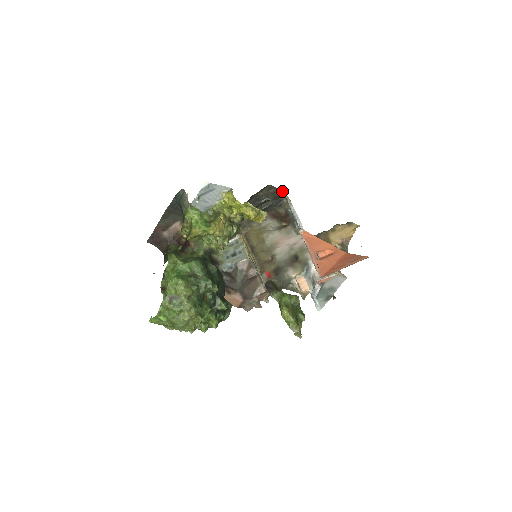
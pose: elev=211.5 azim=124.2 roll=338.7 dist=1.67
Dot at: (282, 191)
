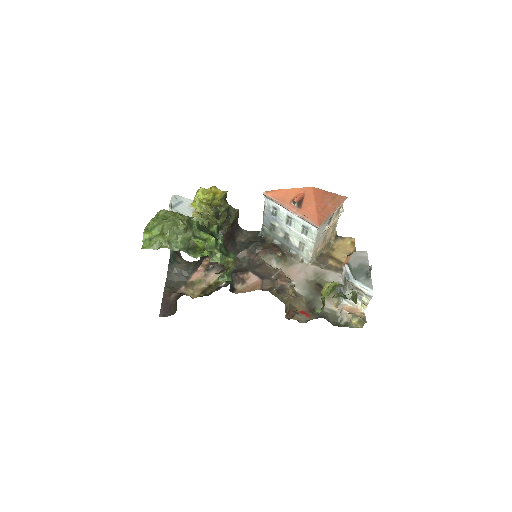
Dot at: (258, 232)
